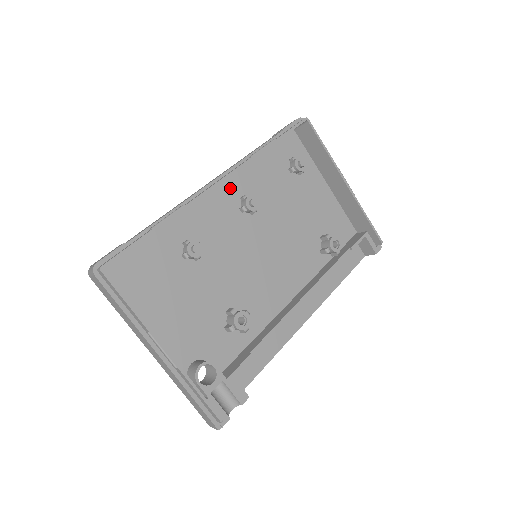
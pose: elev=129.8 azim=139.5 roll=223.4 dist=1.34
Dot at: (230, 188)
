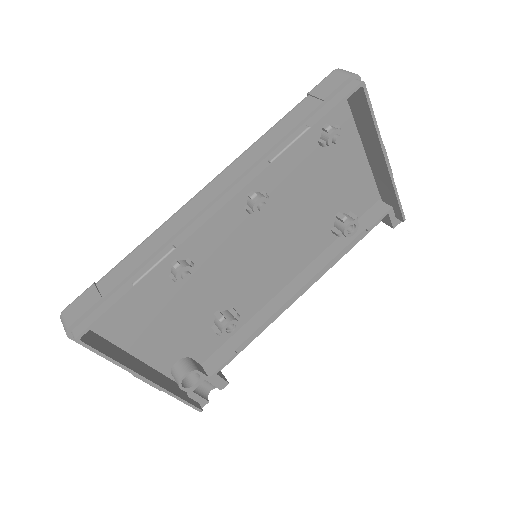
Dot at: occluded
